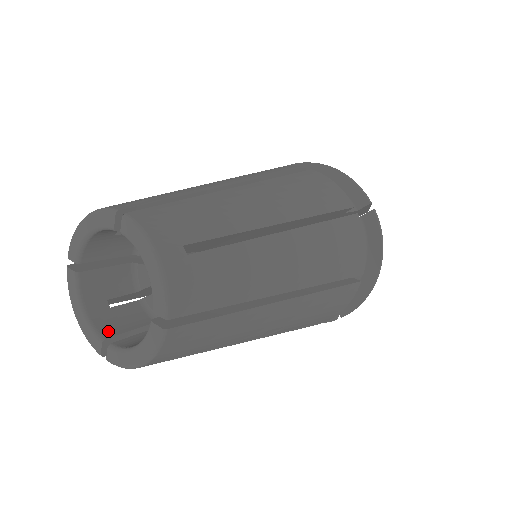
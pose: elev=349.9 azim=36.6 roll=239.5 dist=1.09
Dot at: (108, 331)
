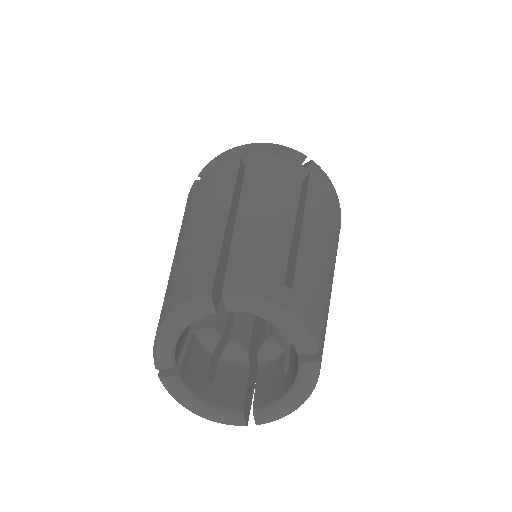
Dot at: (235, 402)
